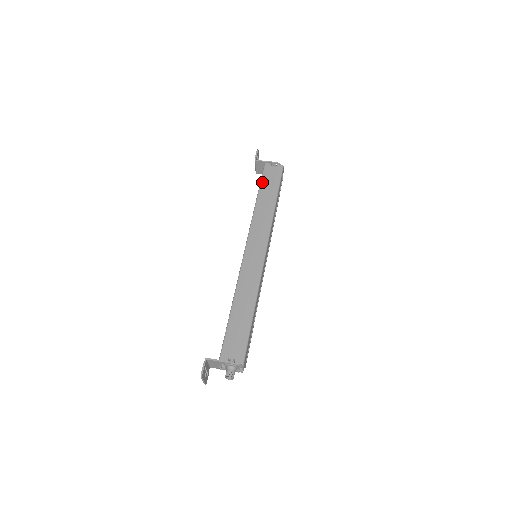
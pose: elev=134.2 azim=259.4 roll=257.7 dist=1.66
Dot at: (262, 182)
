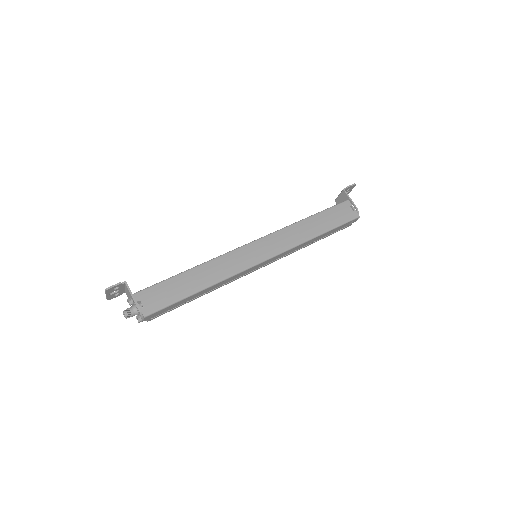
Dot at: (328, 210)
